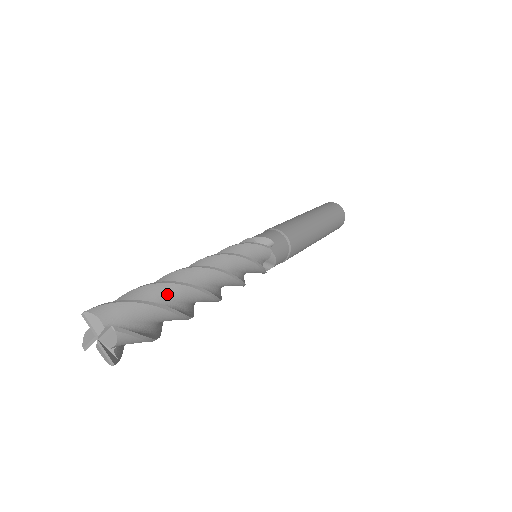
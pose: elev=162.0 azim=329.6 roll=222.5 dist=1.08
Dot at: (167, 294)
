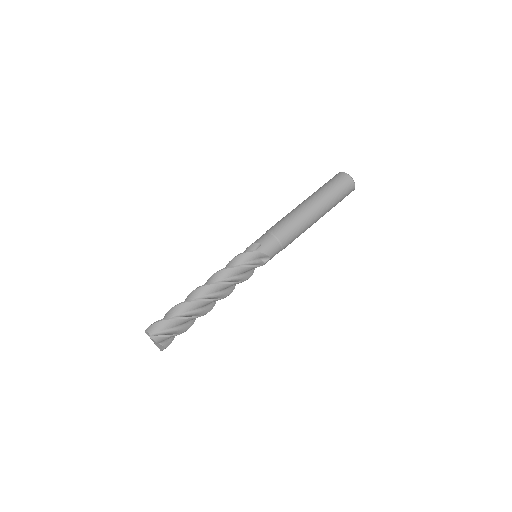
Dot at: (181, 309)
